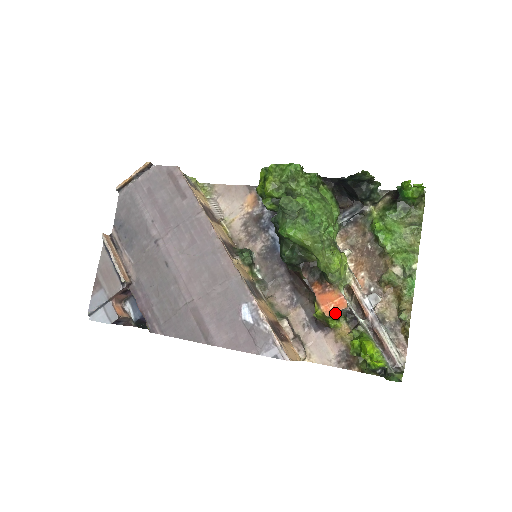
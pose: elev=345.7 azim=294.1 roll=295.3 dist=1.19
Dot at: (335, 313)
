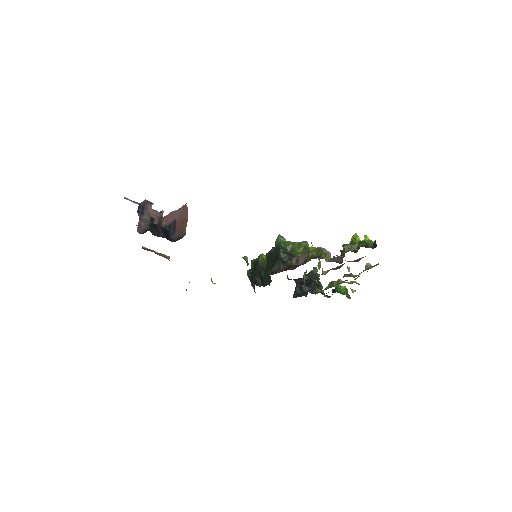
Dot at: (325, 249)
